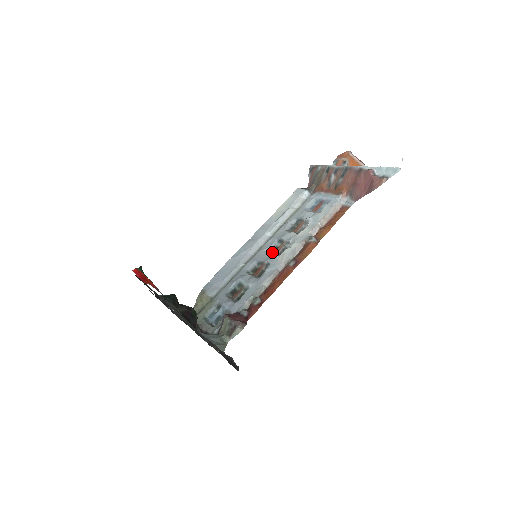
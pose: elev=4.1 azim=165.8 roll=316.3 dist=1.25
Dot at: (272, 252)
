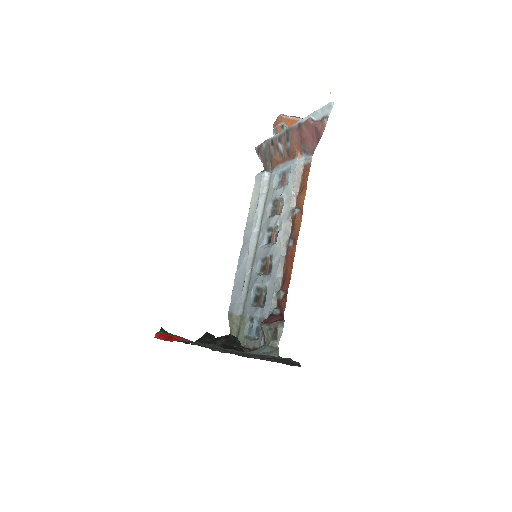
Dot at: (268, 244)
